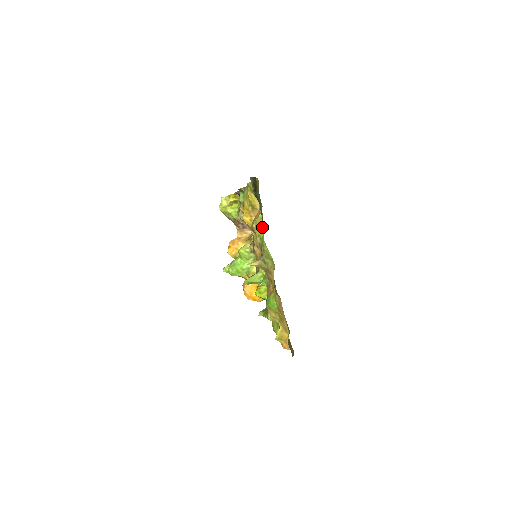
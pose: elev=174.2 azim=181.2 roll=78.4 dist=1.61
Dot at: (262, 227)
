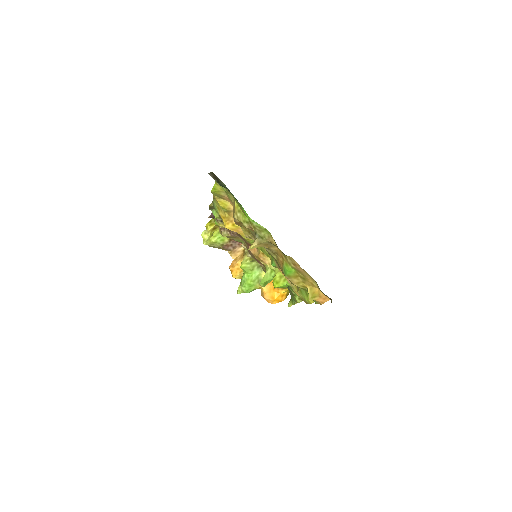
Dot at: (242, 211)
